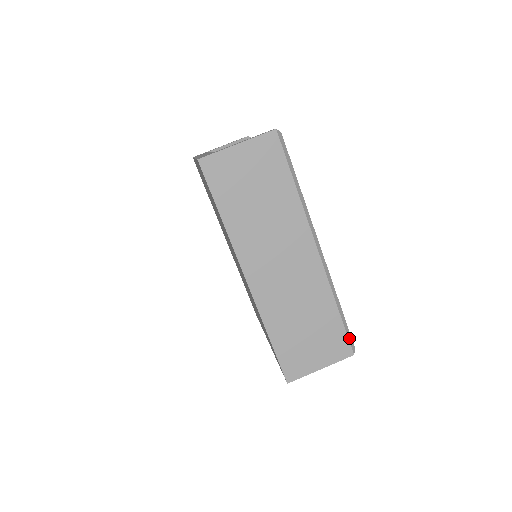
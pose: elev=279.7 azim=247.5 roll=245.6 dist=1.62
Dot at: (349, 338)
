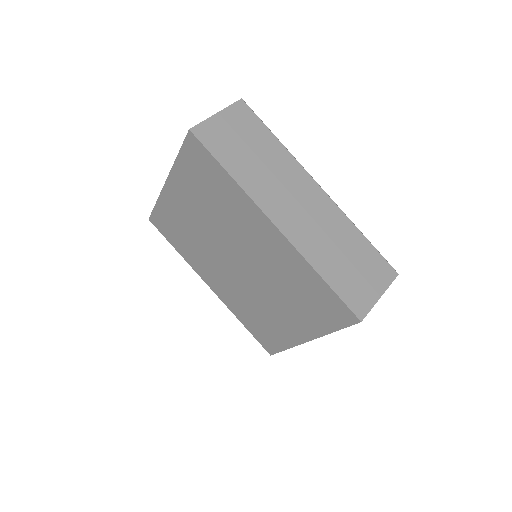
Dot at: (386, 260)
